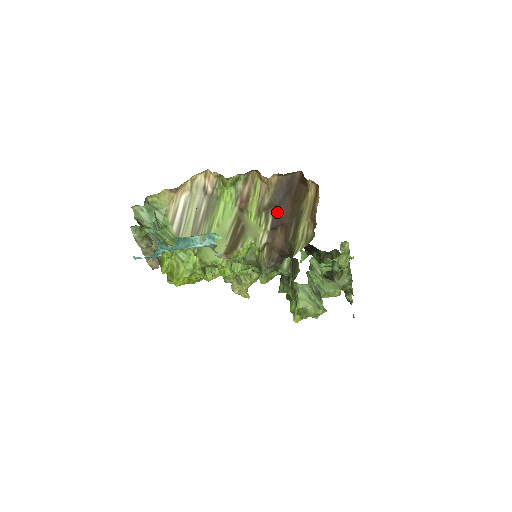
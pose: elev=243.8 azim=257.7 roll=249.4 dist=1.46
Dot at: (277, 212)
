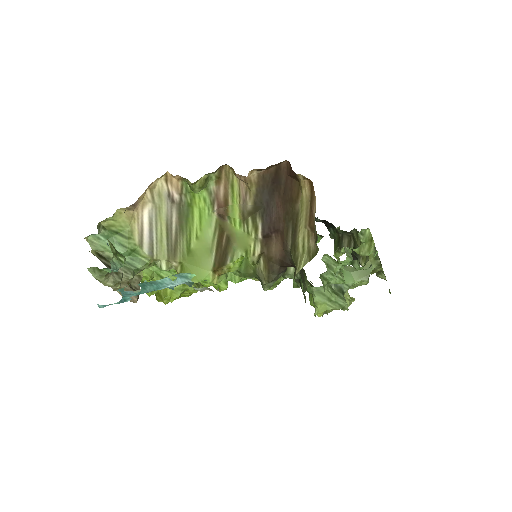
Dot at: (266, 216)
